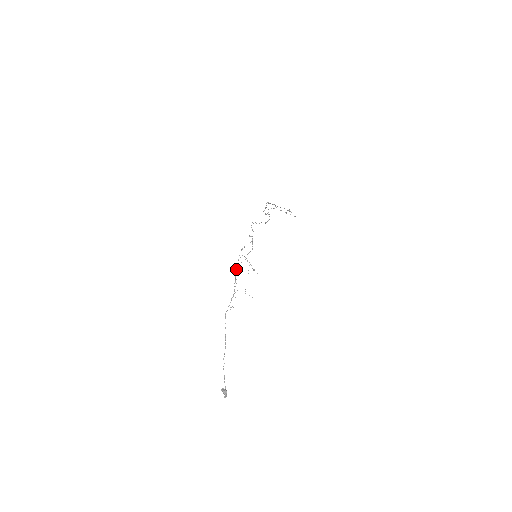
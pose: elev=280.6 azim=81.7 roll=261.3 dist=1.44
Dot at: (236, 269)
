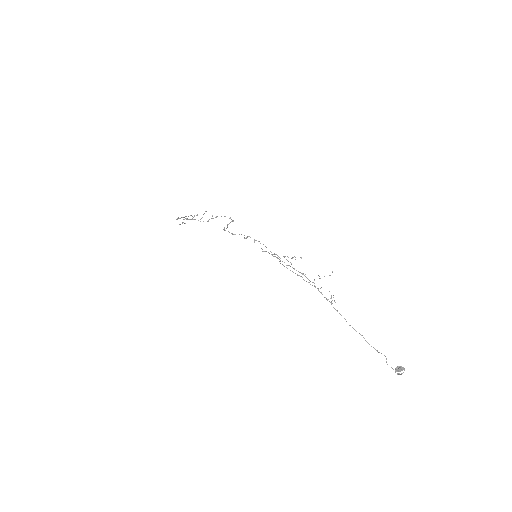
Dot at: (290, 266)
